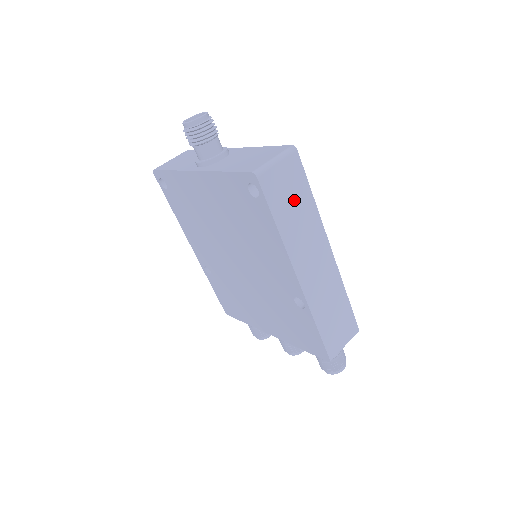
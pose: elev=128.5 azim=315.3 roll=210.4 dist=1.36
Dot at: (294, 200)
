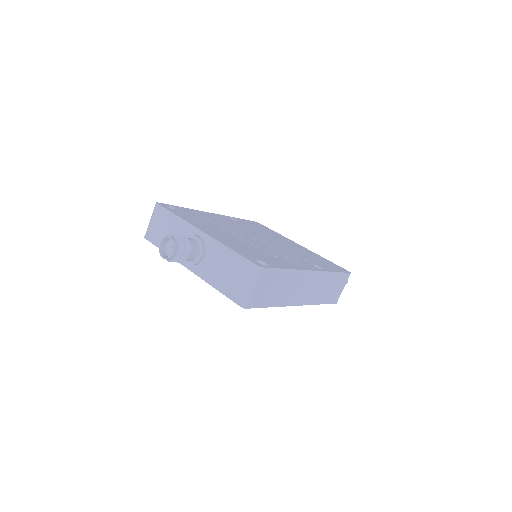
Dot at: (275, 286)
